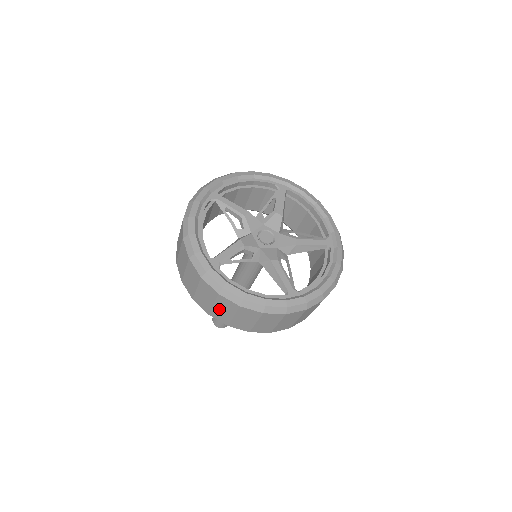
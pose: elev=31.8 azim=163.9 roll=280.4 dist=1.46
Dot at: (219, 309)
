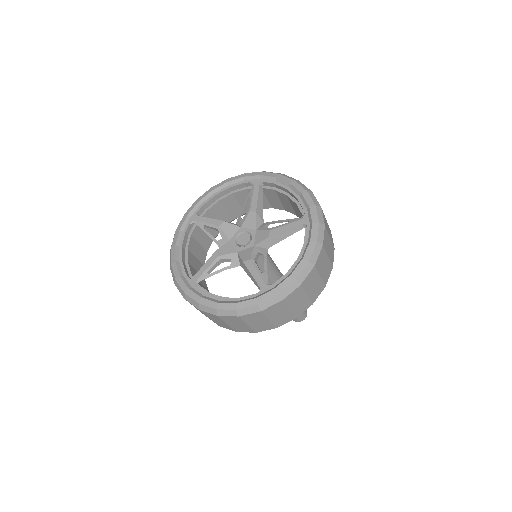
Dot at: (215, 320)
